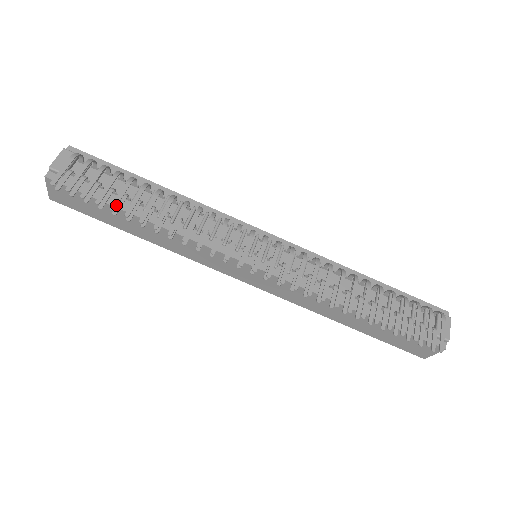
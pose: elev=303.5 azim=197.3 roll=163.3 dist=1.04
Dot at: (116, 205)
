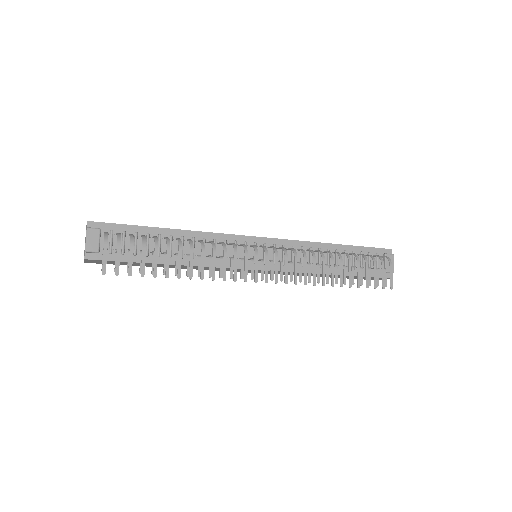
Dot at: (156, 272)
